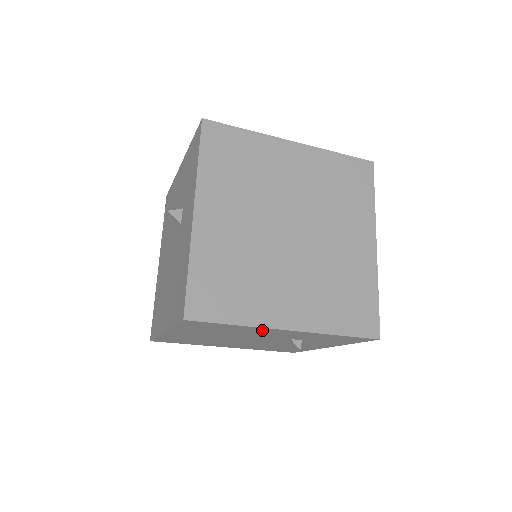
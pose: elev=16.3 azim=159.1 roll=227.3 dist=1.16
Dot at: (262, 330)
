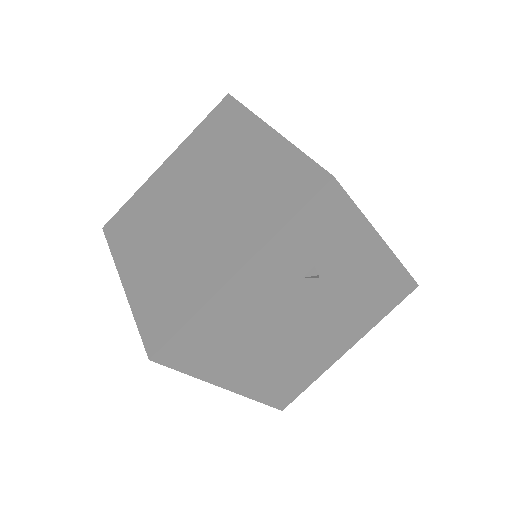
Dot at: (231, 299)
